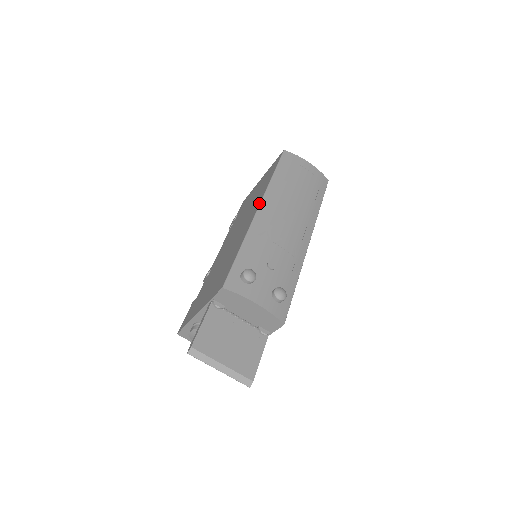
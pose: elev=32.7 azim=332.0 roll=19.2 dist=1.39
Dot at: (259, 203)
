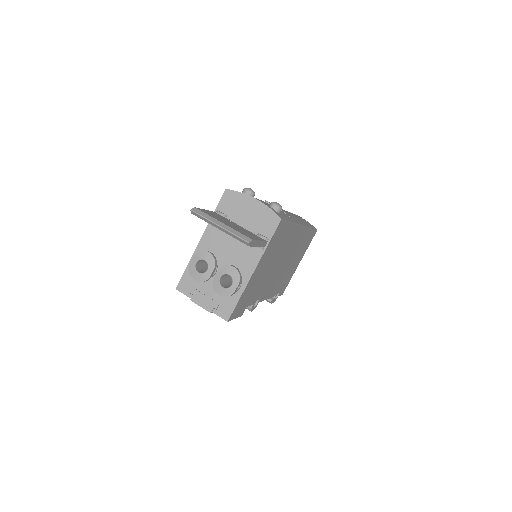
Dot at: occluded
